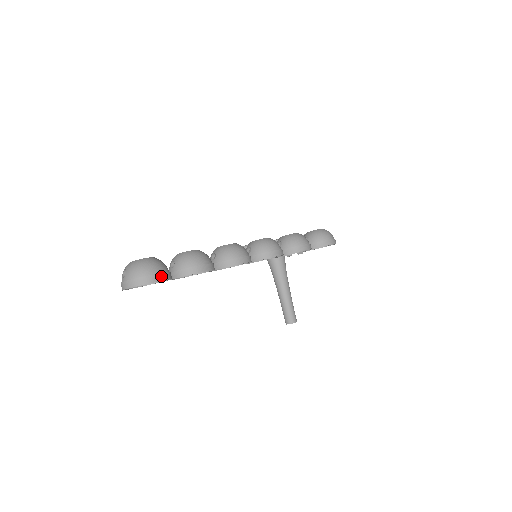
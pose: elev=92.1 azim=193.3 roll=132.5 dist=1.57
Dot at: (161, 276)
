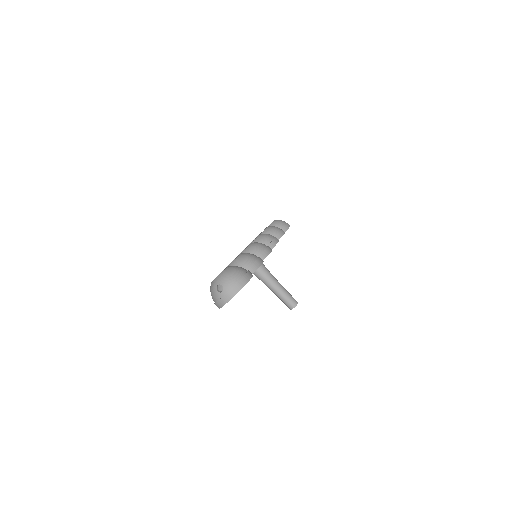
Dot at: (250, 273)
